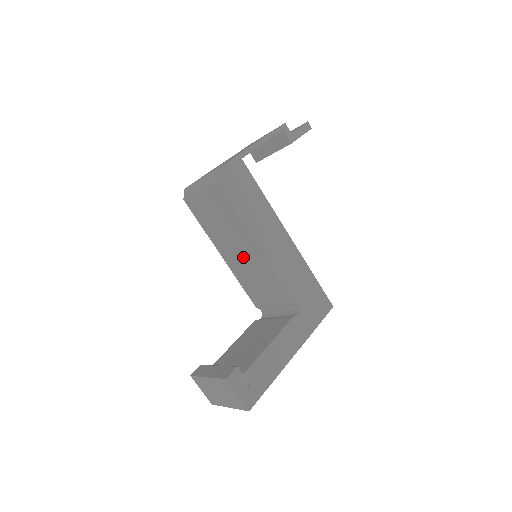
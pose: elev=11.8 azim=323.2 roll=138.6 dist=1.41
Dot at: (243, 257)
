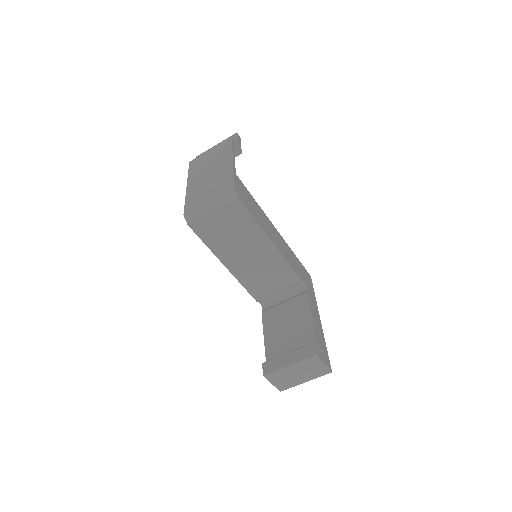
Dot at: (254, 259)
